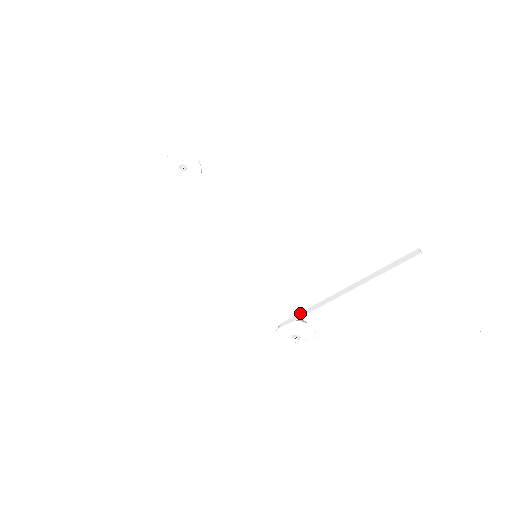
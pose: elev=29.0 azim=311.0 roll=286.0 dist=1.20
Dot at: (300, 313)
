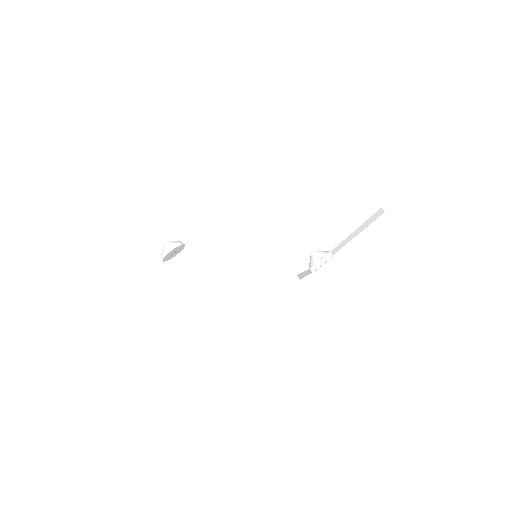
Dot at: occluded
